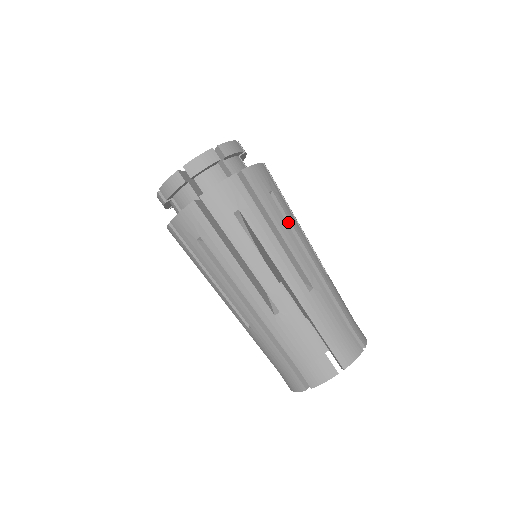
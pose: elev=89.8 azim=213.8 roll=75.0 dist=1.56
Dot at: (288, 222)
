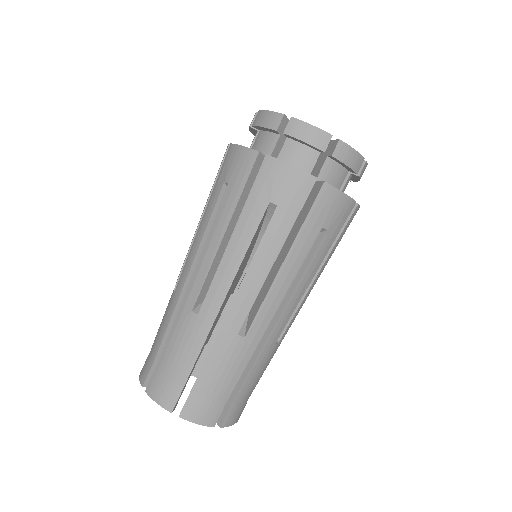
Dot at: occluded
